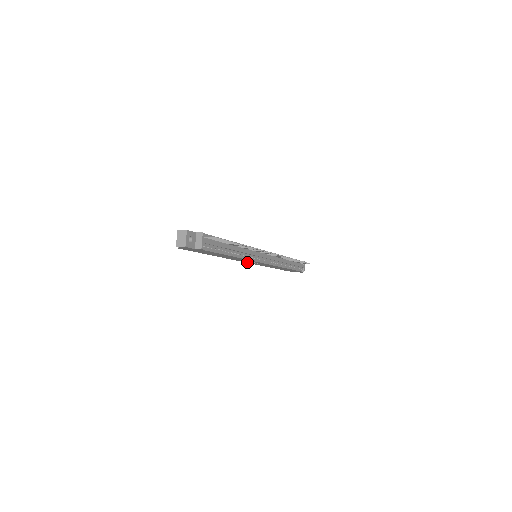
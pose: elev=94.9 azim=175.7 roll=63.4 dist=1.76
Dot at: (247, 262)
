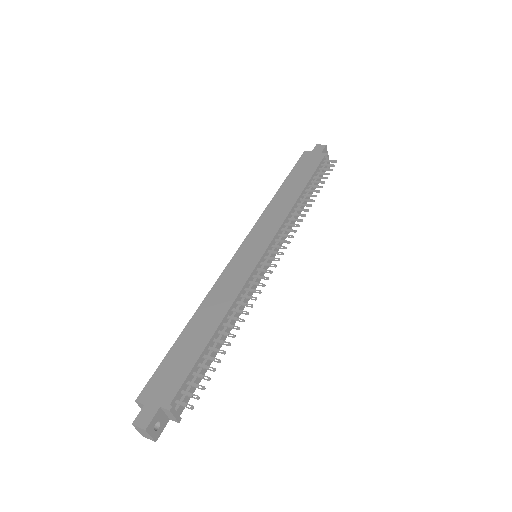
Dot at: occluded
